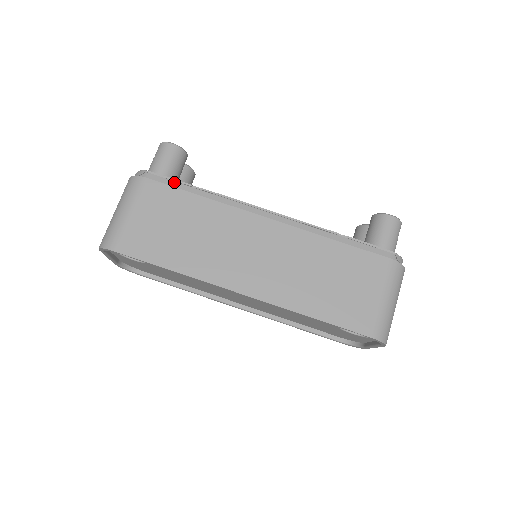
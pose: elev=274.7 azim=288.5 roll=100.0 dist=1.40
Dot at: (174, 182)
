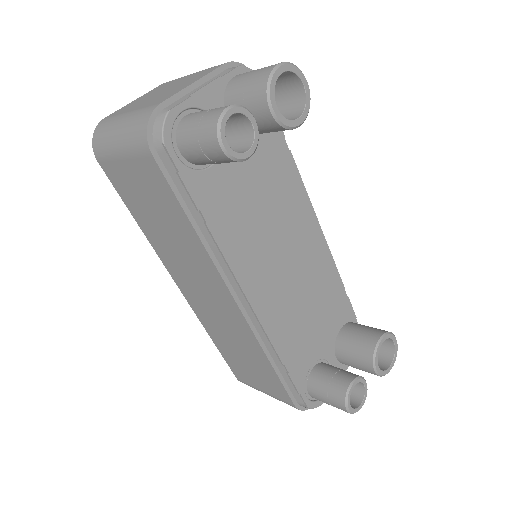
Dot at: (184, 186)
